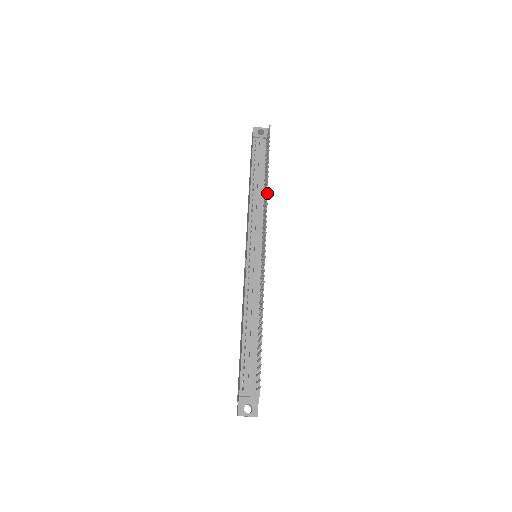
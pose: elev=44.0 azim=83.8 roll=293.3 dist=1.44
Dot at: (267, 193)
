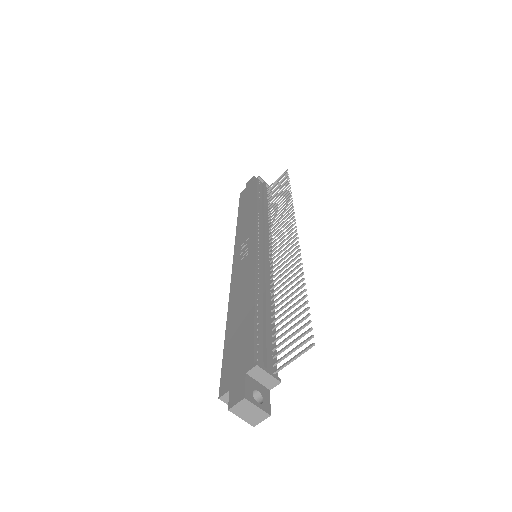
Dot at: (292, 201)
